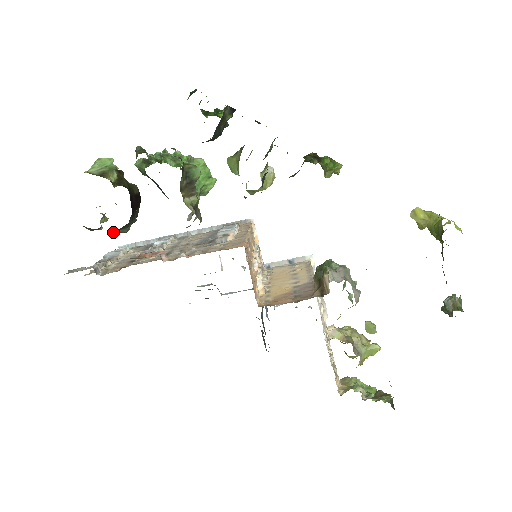
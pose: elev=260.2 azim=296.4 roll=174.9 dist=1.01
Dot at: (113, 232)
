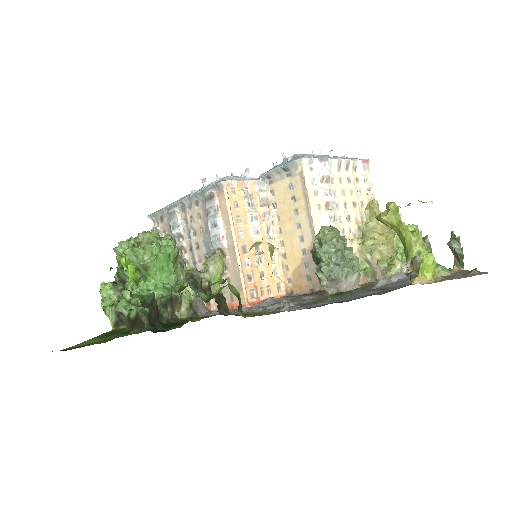
Dot at: occluded
